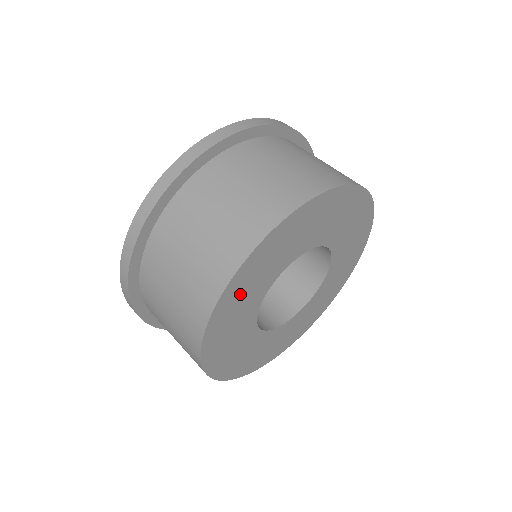
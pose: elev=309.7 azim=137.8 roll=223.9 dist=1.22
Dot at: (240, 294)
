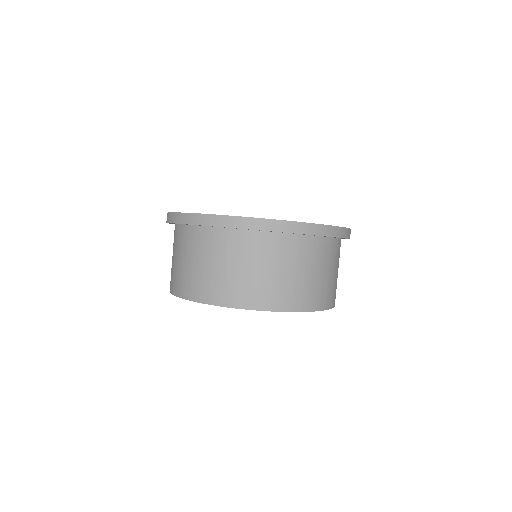
Dot at: occluded
